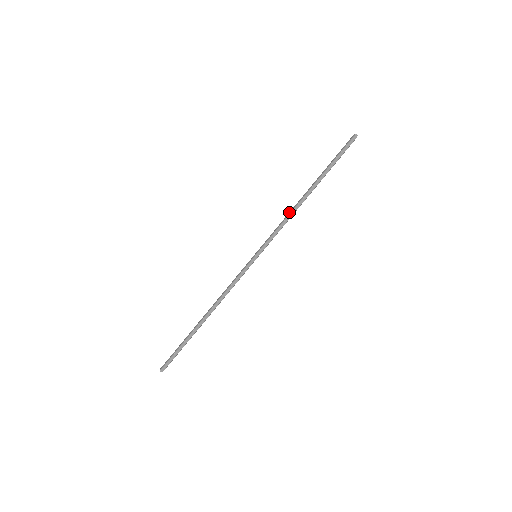
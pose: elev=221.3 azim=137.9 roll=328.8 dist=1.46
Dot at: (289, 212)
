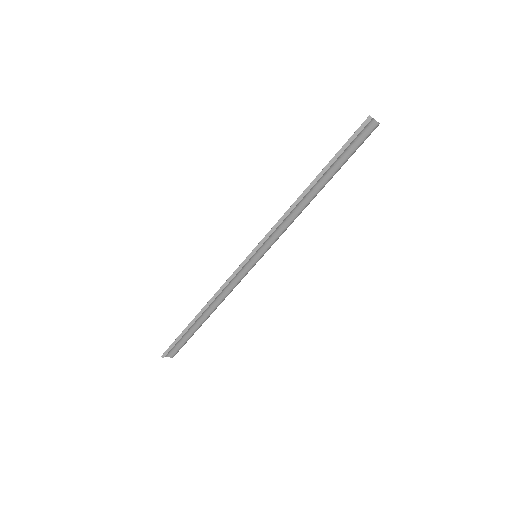
Dot at: (289, 209)
